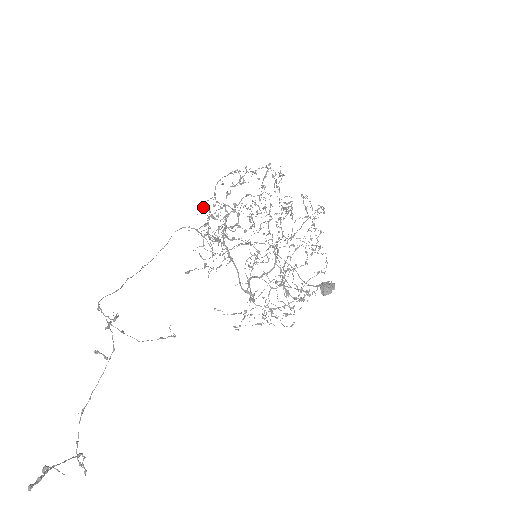
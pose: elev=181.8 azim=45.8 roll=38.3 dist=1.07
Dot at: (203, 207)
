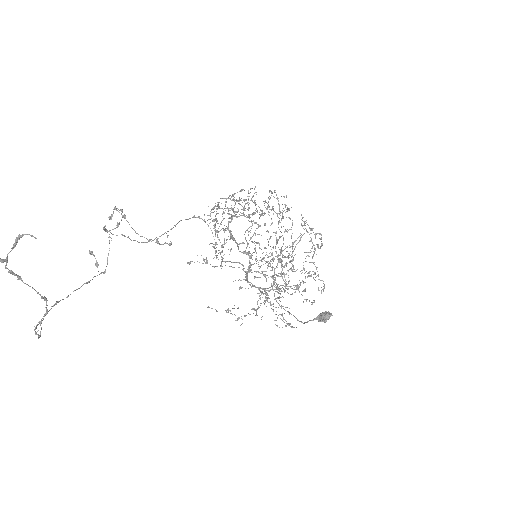
Dot at: (214, 206)
